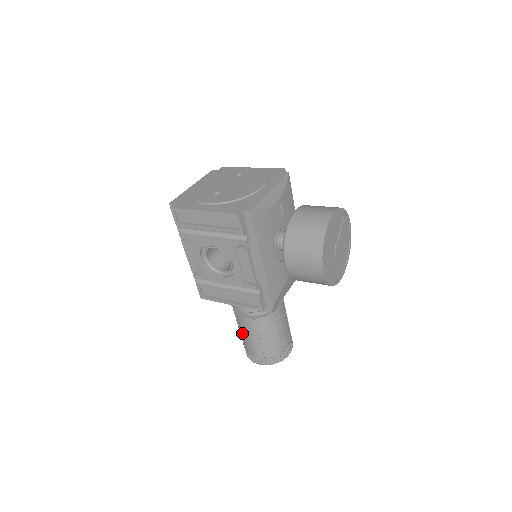
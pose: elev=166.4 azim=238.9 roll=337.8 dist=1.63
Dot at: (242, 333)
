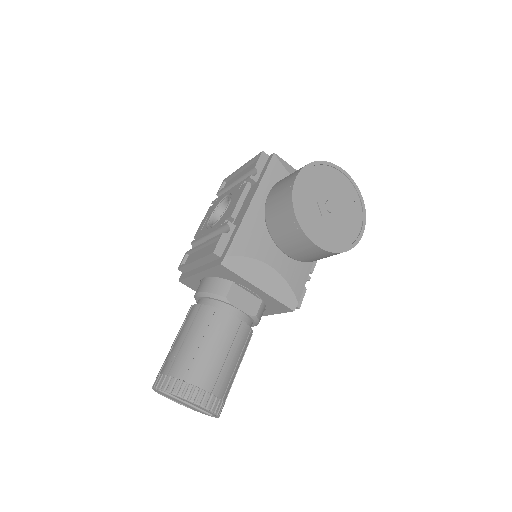
Dot at: occluded
